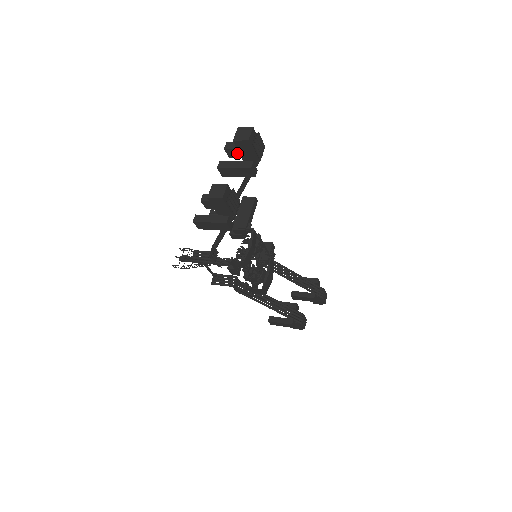
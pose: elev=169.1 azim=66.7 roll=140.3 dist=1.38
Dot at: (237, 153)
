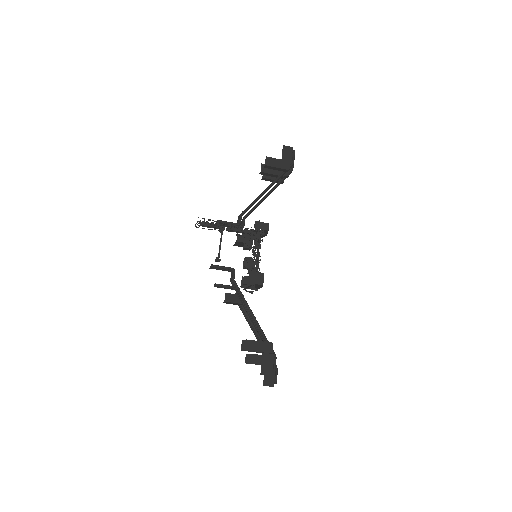
Dot at: occluded
